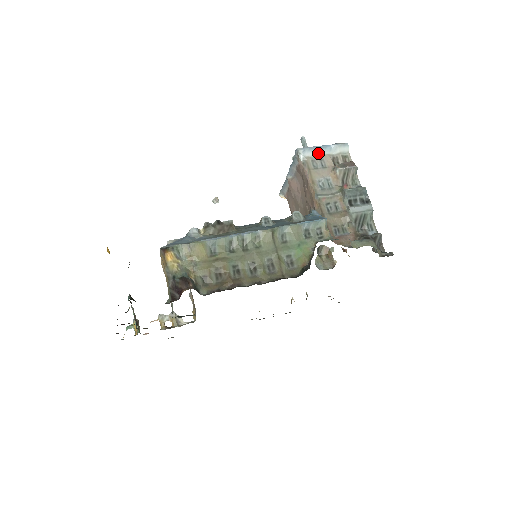
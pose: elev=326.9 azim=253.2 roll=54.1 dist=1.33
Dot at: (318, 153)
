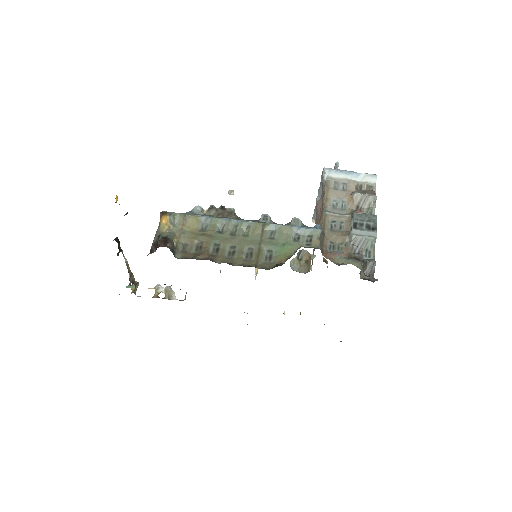
Dot at: (343, 177)
